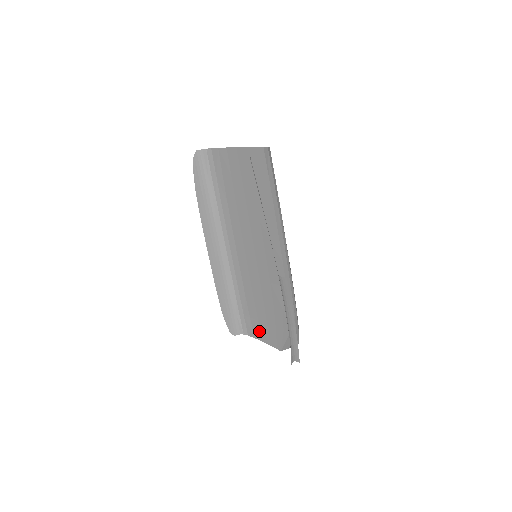
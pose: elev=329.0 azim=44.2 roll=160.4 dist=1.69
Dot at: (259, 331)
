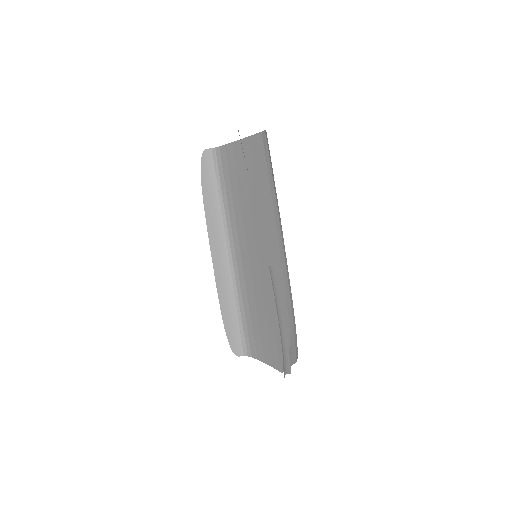
Dot at: (262, 350)
